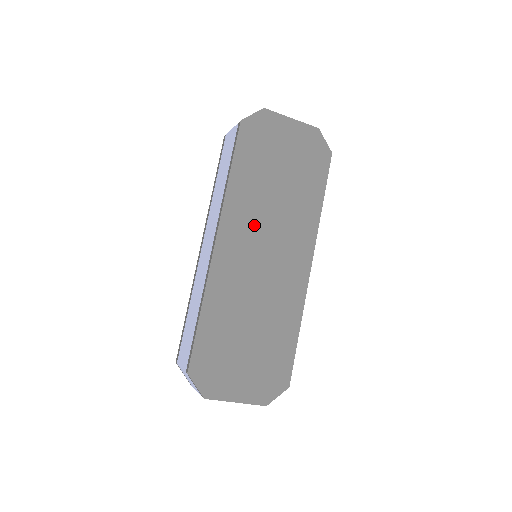
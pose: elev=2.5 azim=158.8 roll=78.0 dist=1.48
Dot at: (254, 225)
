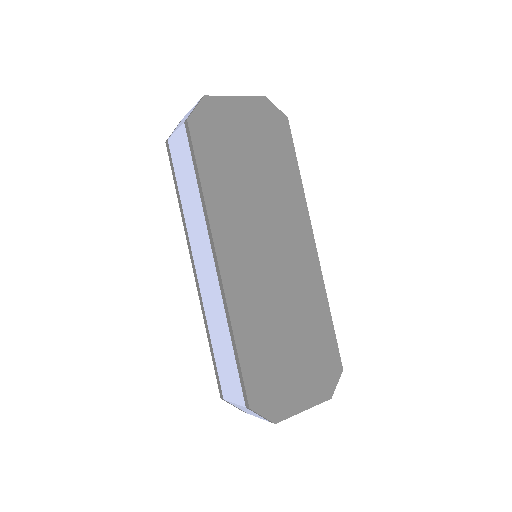
Dot at: (247, 227)
